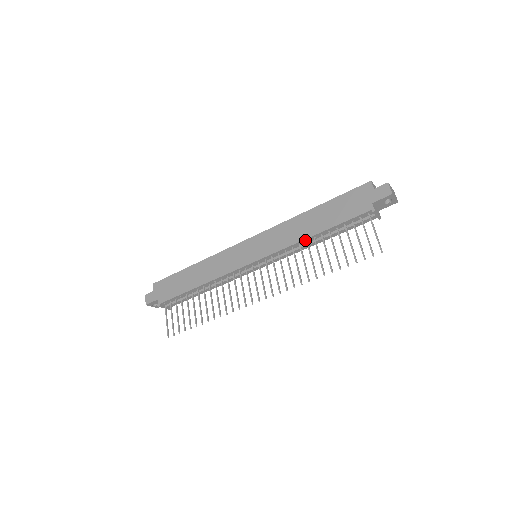
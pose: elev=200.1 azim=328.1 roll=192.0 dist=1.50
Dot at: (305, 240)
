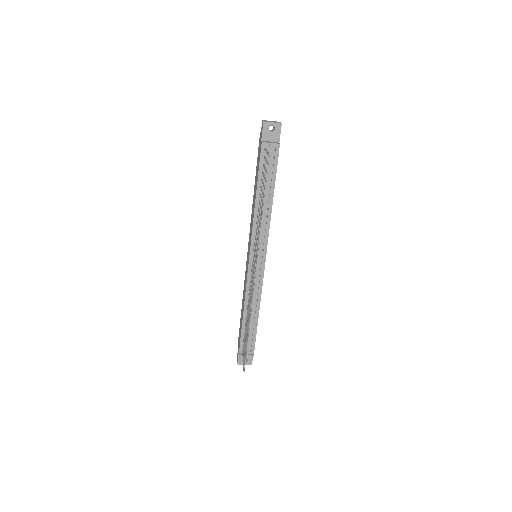
Dot at: (256, 209)
